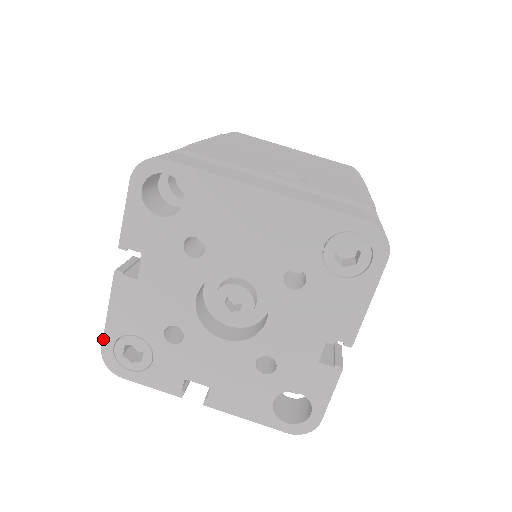
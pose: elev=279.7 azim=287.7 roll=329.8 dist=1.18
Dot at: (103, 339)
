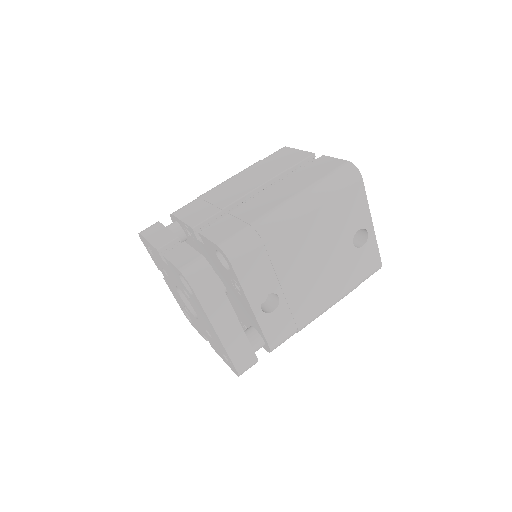
Dot at: (142, 236)
